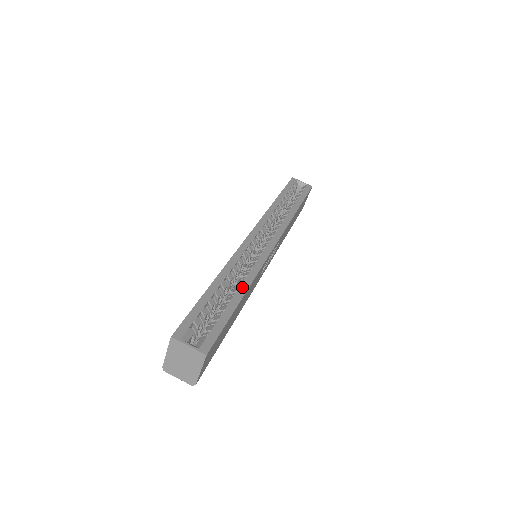
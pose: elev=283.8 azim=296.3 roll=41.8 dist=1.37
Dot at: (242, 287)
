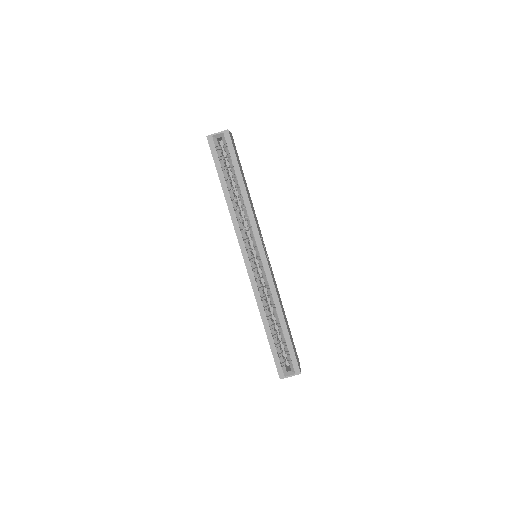
Dot at: (279, 315)
